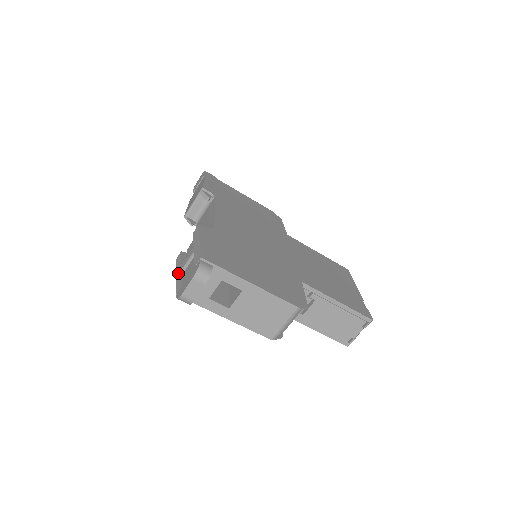
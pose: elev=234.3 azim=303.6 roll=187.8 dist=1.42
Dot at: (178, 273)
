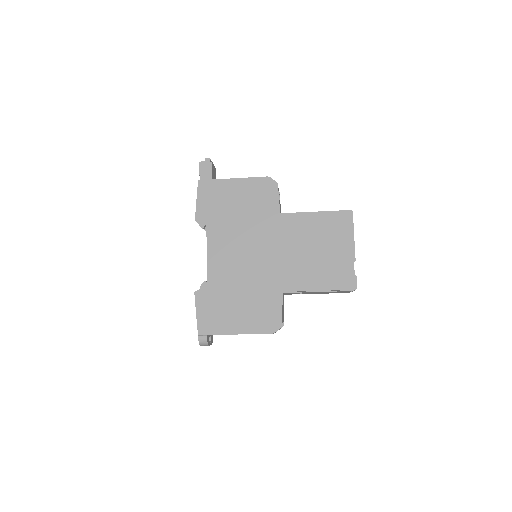
Dot at: occluded
